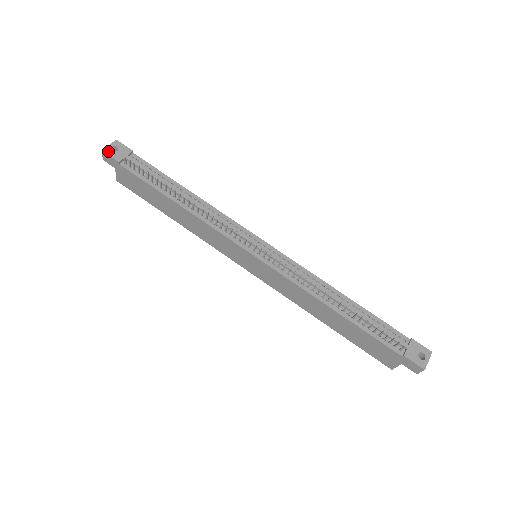
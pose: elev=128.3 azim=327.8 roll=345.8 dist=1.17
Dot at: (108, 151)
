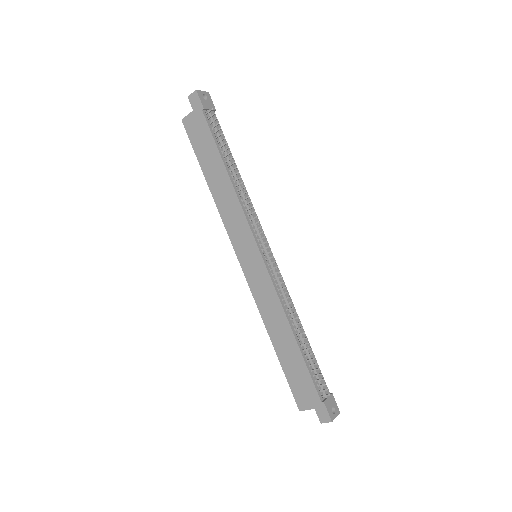
Dot at: (200, 94)
